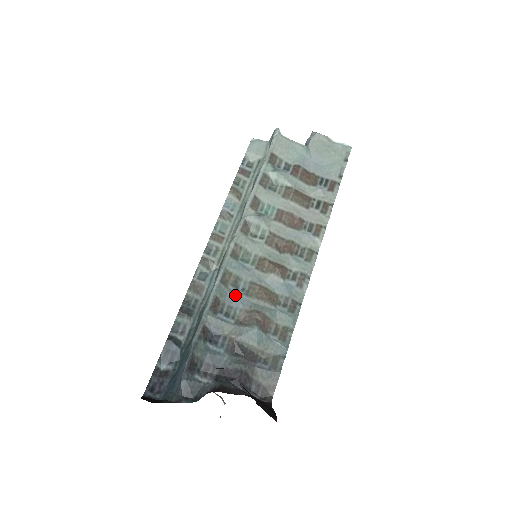
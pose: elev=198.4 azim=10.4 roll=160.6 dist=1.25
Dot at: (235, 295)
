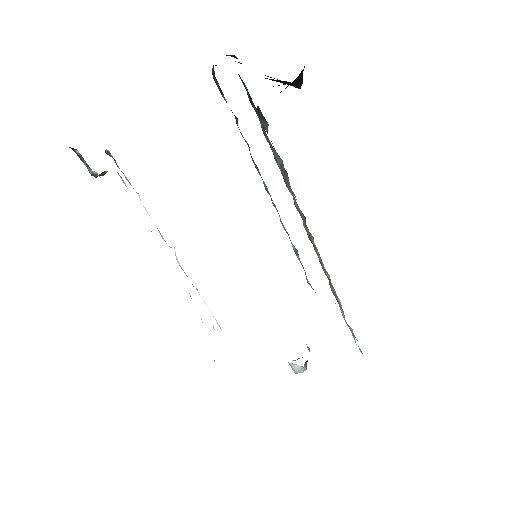
Dot at: occluded
